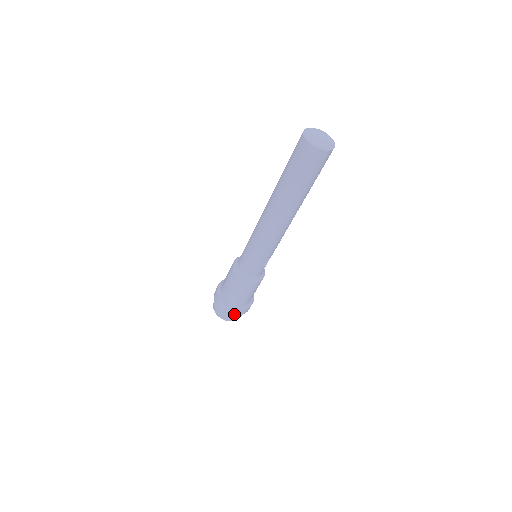
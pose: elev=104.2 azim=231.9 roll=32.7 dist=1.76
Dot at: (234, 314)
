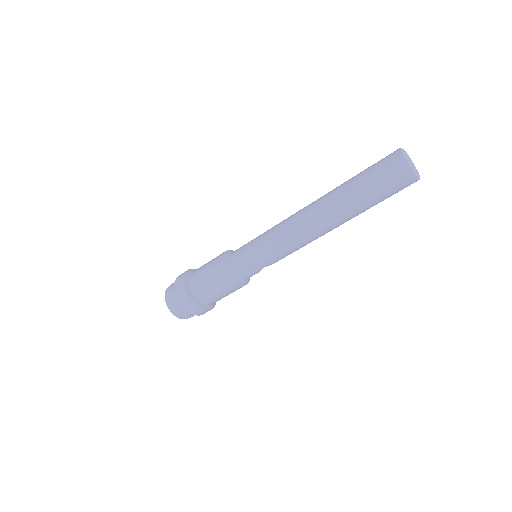
Dot at: (192, 311)
